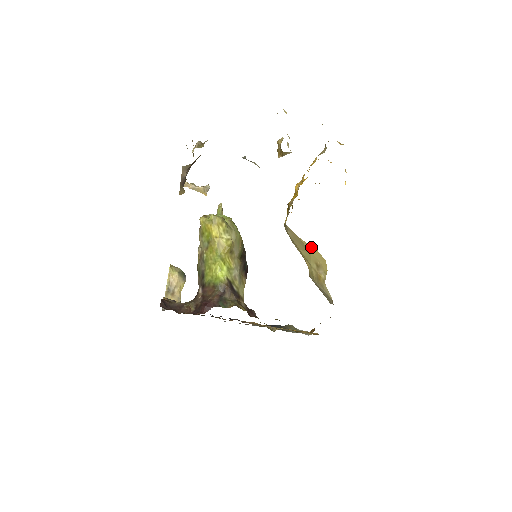
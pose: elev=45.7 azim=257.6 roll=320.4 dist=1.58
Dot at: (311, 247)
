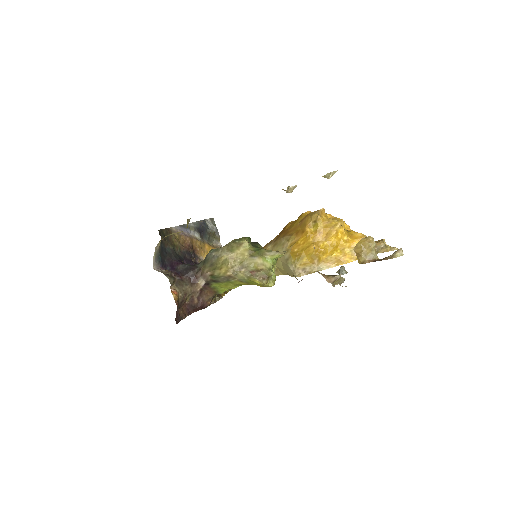
Dot at: occluded
